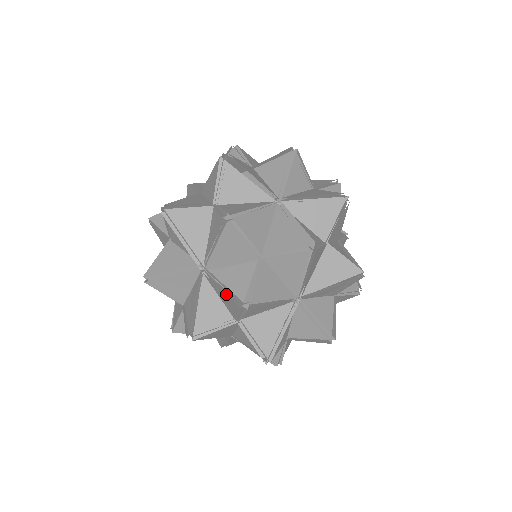
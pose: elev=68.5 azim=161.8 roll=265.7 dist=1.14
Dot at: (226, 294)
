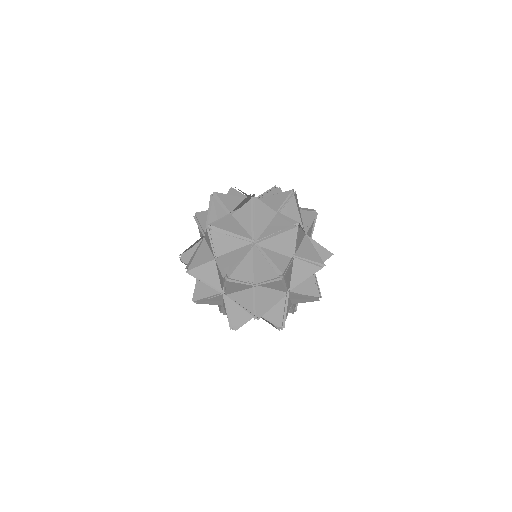
Dot at: (270, 264)
